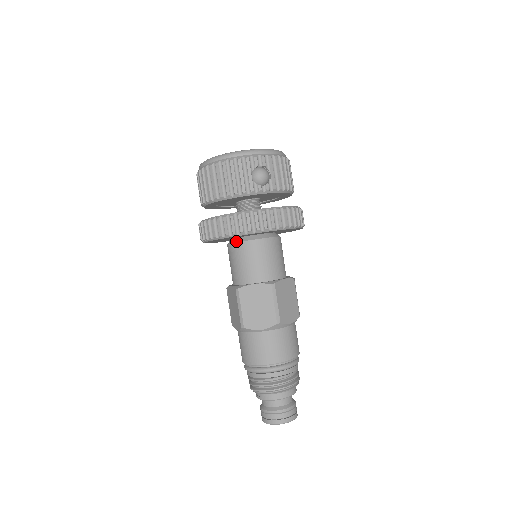
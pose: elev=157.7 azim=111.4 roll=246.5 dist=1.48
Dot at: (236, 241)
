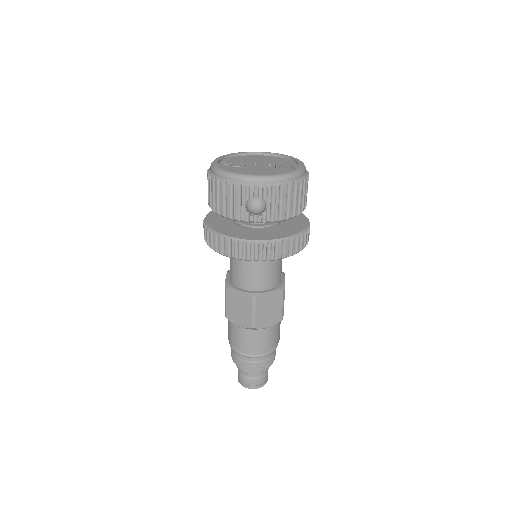
Dot at: occluded
